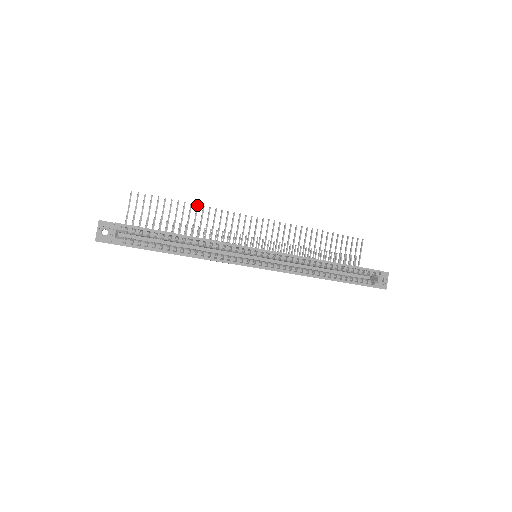
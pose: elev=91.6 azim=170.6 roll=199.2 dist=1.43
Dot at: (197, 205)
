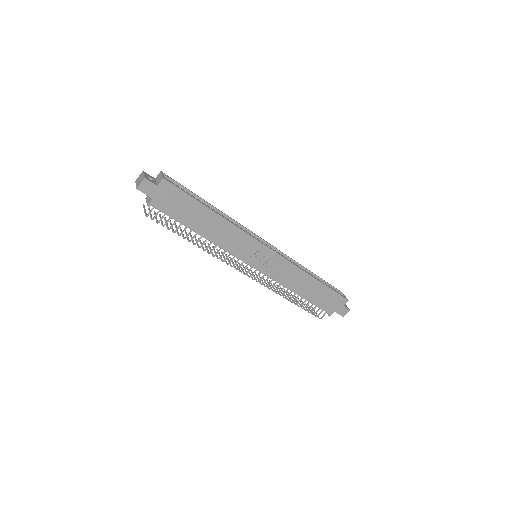
Dot at: occluded
